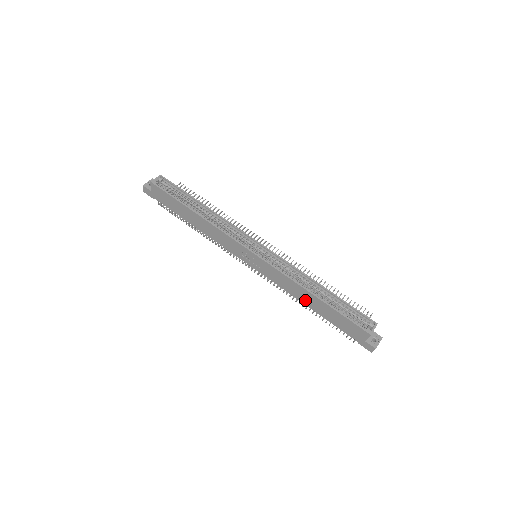
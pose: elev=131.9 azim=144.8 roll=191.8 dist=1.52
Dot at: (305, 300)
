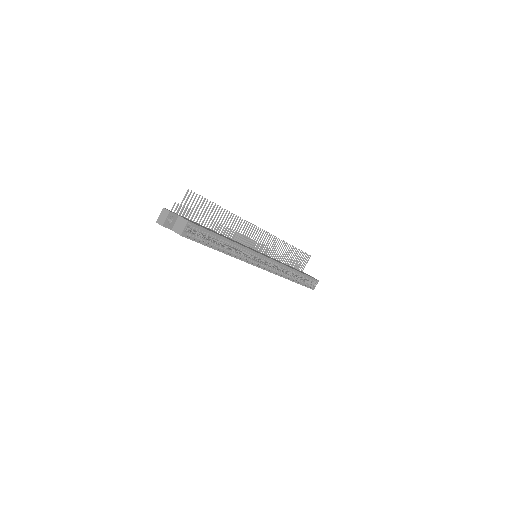
Dot at: occluded
